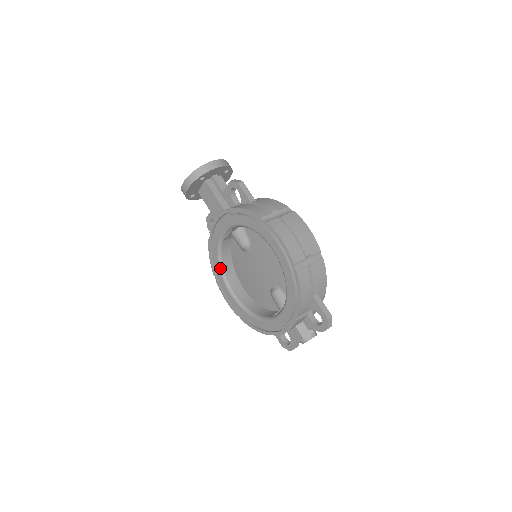
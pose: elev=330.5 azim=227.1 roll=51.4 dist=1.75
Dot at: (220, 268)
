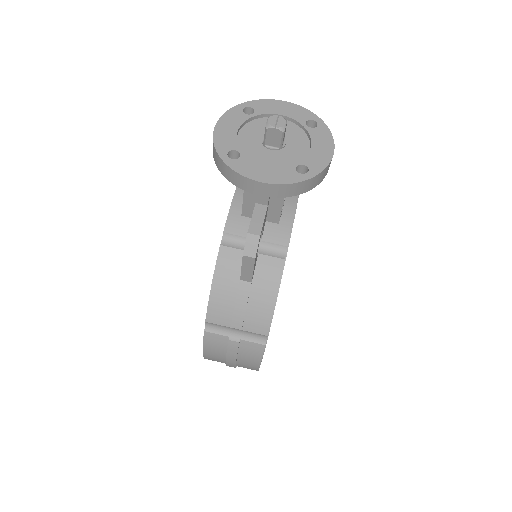
Dot at: occluded
